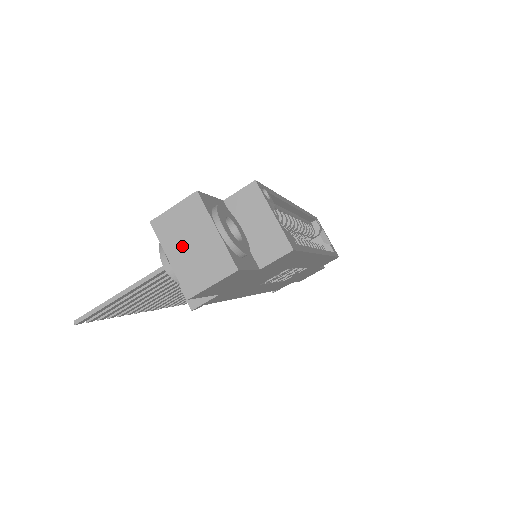
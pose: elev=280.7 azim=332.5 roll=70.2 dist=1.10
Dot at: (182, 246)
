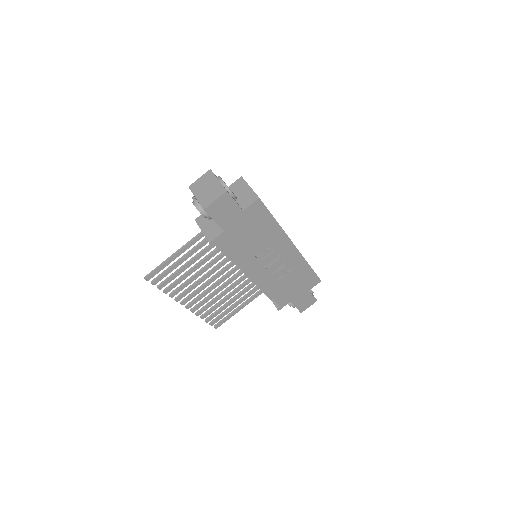
Dot at: (202, 191)
